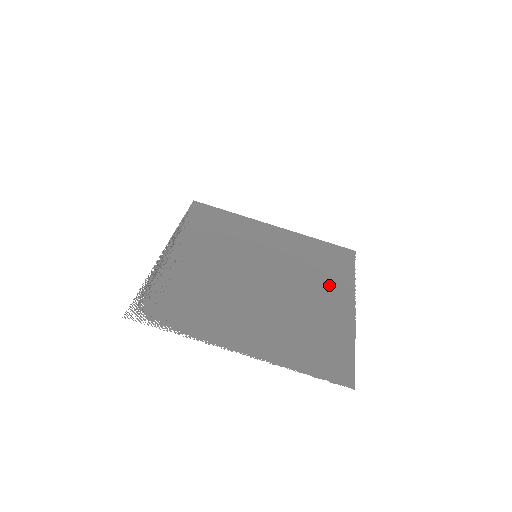
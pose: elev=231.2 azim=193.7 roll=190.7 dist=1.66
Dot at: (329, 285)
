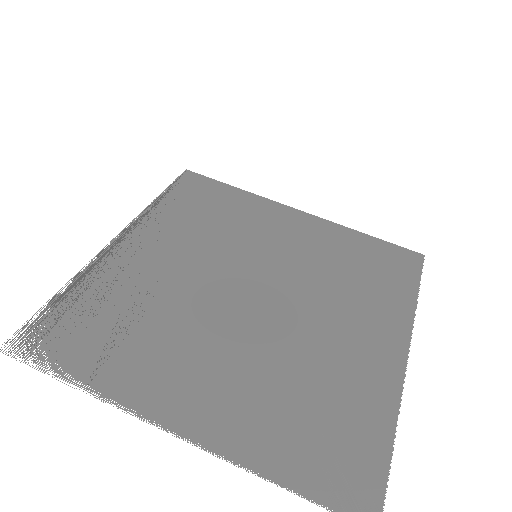
Dot at: (368, 311)
